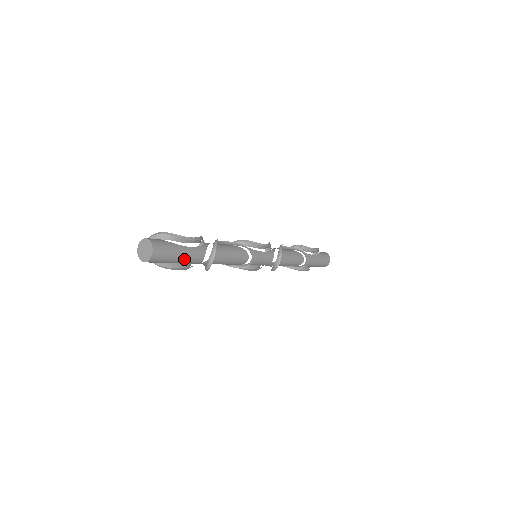
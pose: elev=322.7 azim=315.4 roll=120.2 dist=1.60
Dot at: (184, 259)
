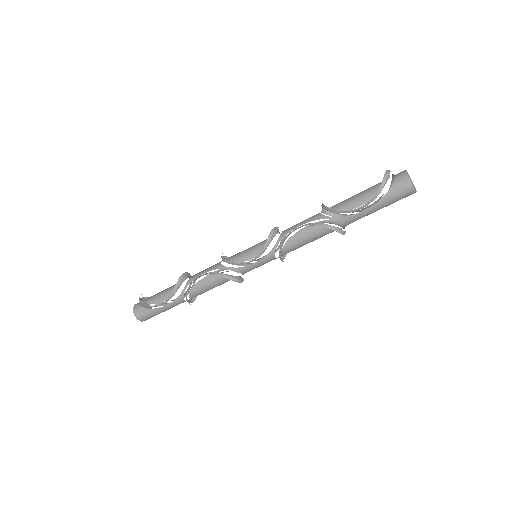
Dot at: occluded
